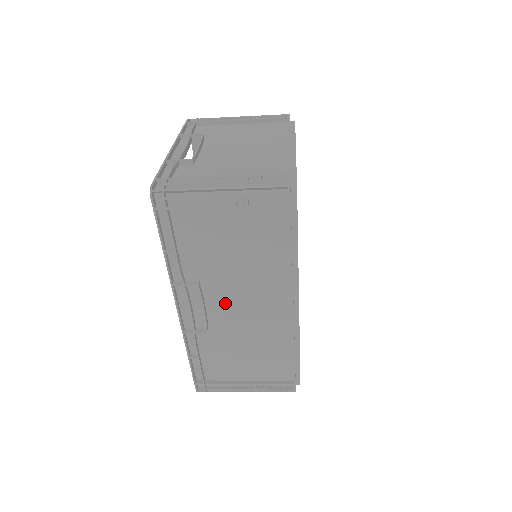
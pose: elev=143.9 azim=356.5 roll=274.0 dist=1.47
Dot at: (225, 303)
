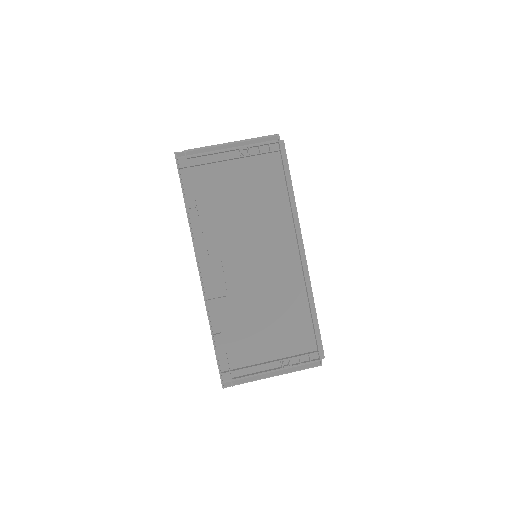
Dot at: (241, 260)
